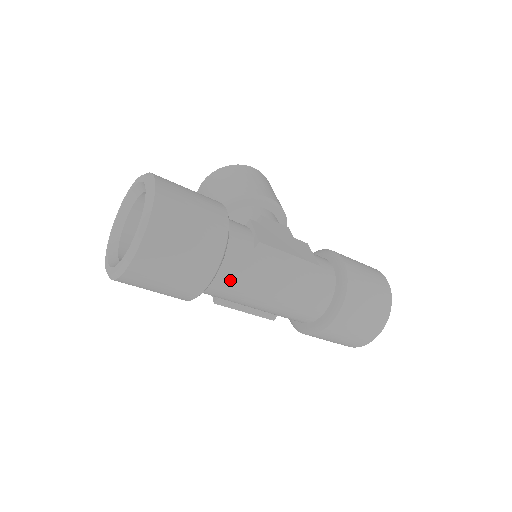
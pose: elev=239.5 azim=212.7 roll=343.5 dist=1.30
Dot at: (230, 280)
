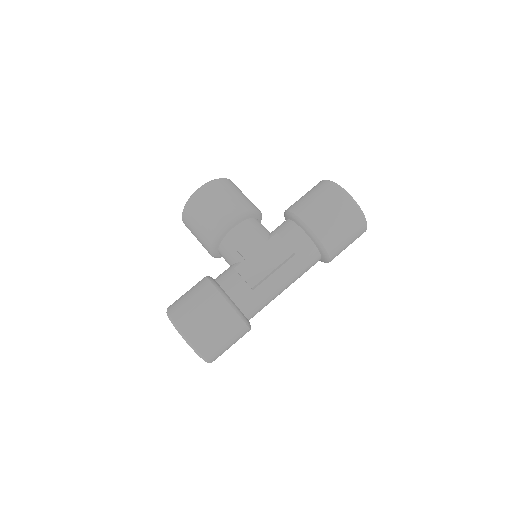
Dot at: (257, 311)
